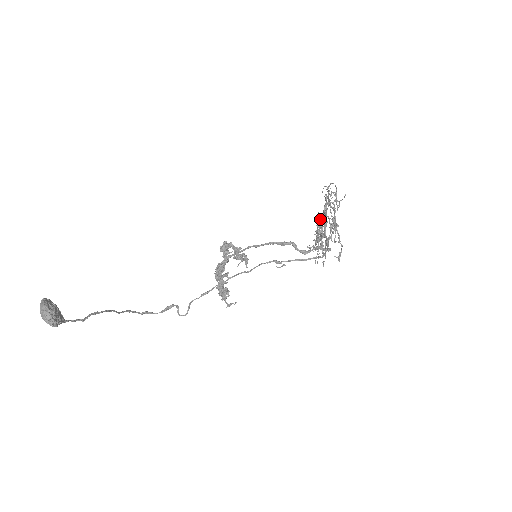
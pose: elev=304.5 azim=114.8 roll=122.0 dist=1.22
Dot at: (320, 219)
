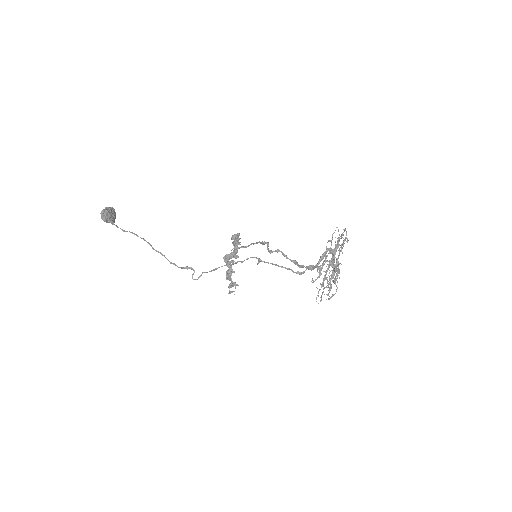
Dot at: (326, 256)
